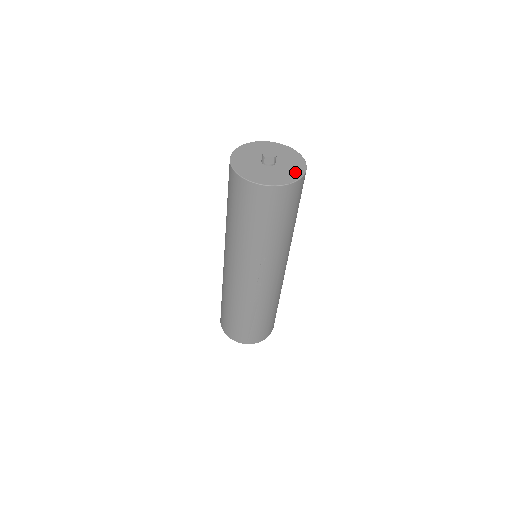
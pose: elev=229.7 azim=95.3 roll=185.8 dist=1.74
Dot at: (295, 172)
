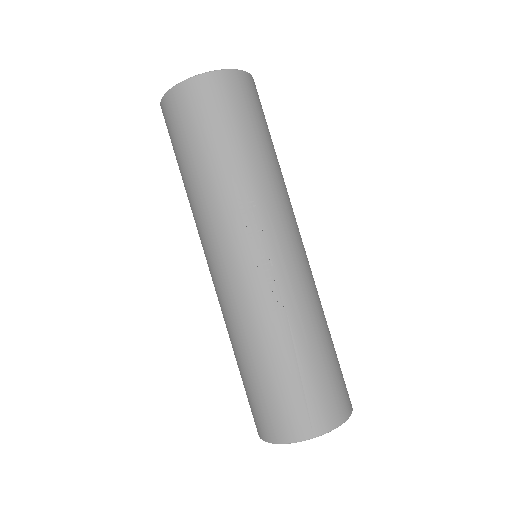
Dot at: occluded
